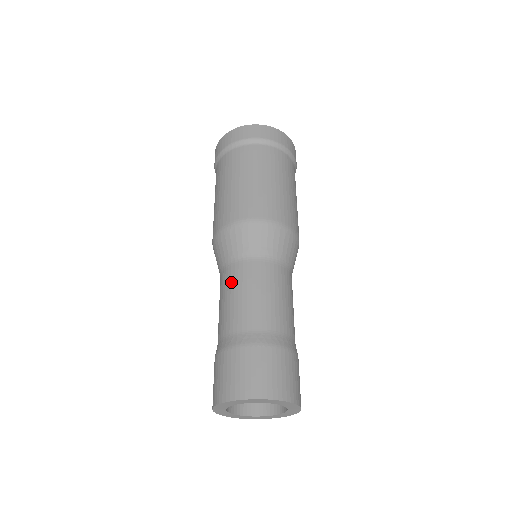
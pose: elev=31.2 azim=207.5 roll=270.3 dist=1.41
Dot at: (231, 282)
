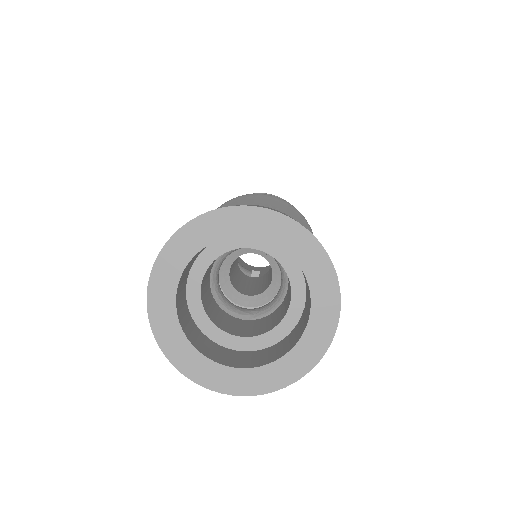
Dot at: occluded
